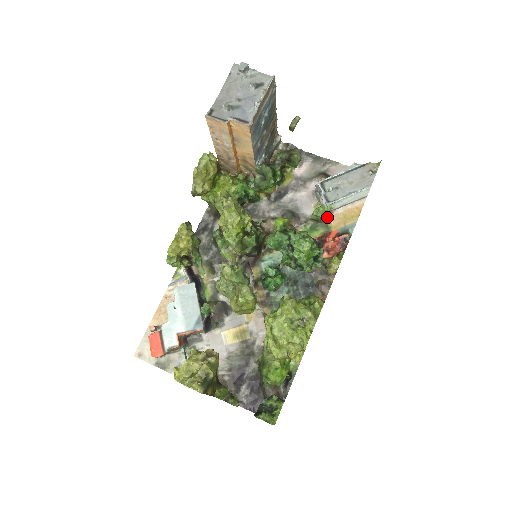
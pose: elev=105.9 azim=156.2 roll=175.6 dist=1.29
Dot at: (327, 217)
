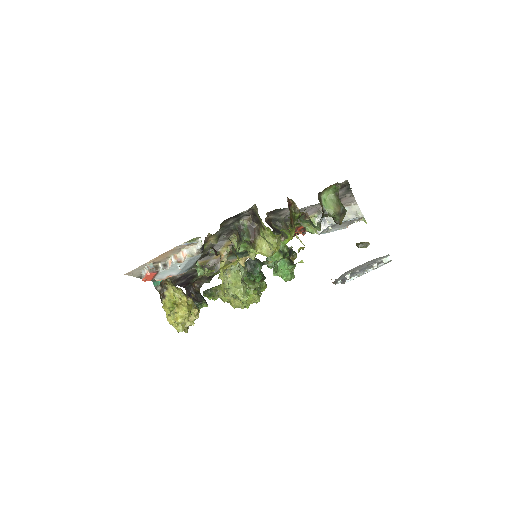
Dot at: occluded
